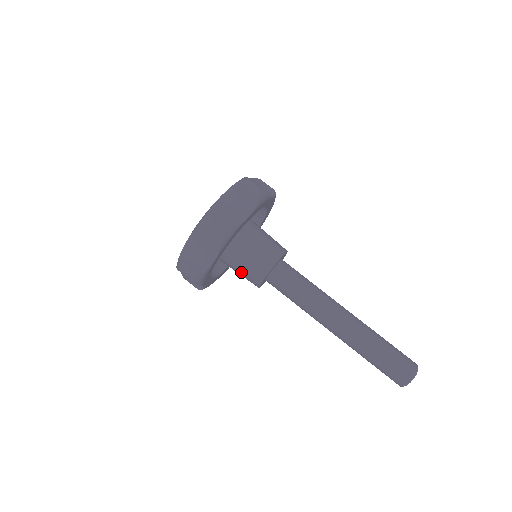
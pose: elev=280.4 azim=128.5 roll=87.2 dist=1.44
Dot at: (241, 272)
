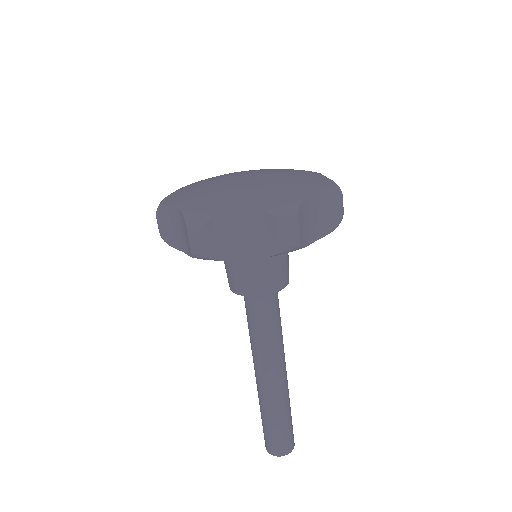
Dot at: occluded
